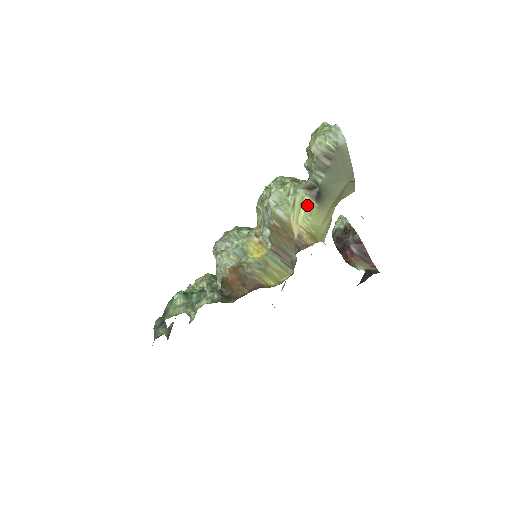
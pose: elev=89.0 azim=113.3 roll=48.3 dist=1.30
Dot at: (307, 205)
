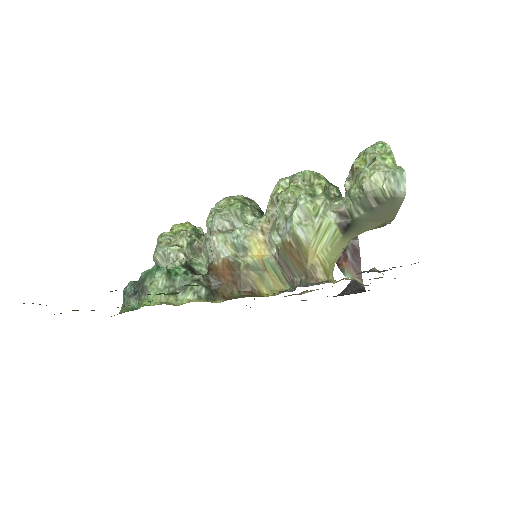
Dot at: (332, 233)
